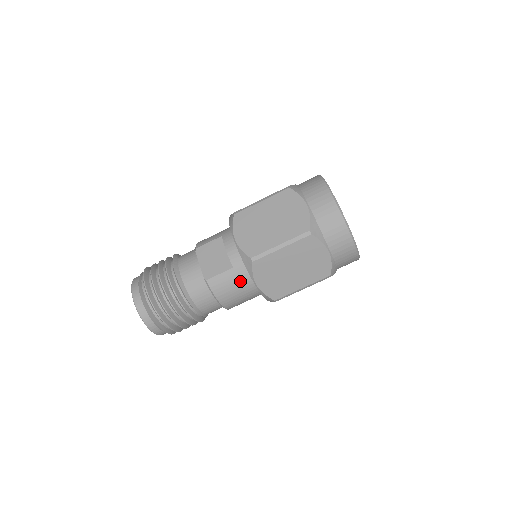
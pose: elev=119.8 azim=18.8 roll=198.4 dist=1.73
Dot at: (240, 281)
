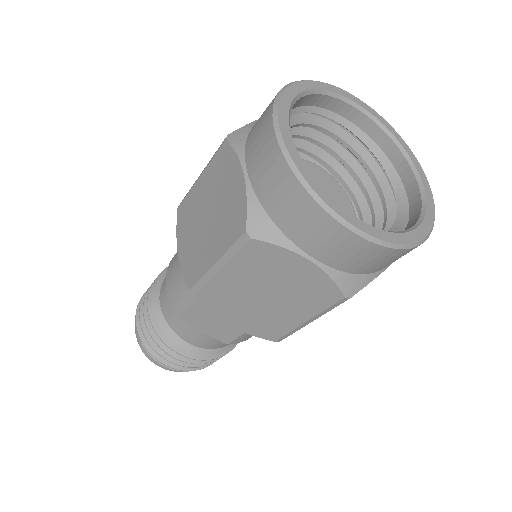
Dot at: occluded
